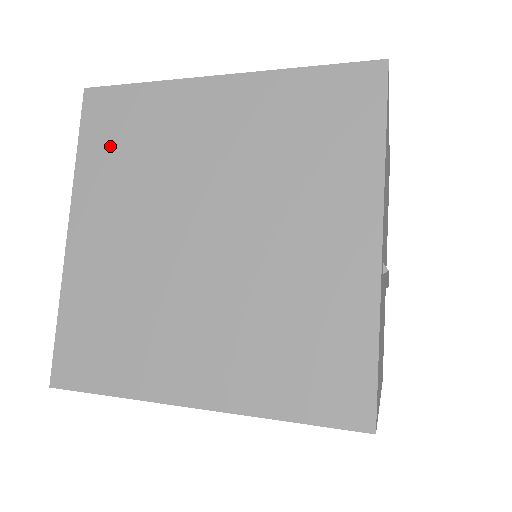
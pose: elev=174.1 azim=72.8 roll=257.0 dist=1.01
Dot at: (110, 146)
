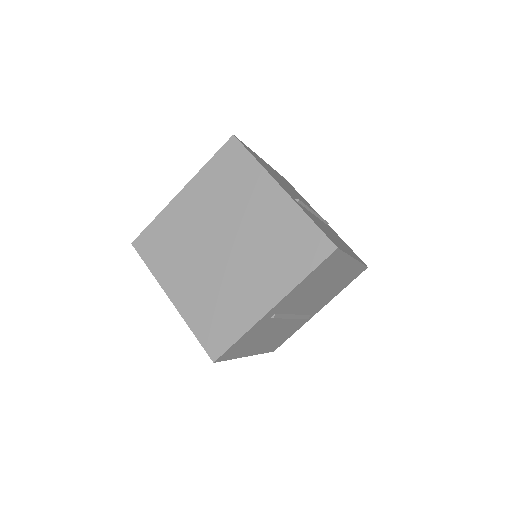
Dot at: (222, 172)
